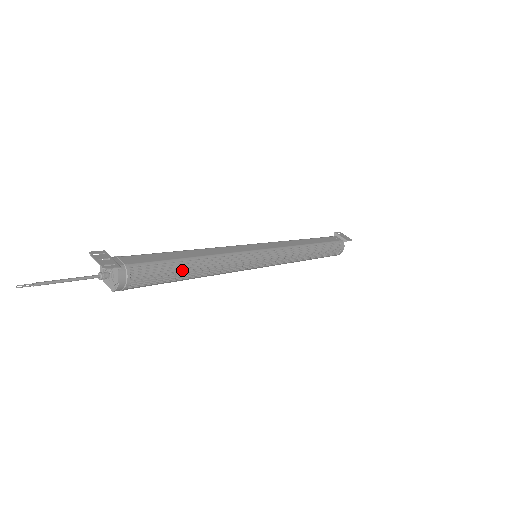
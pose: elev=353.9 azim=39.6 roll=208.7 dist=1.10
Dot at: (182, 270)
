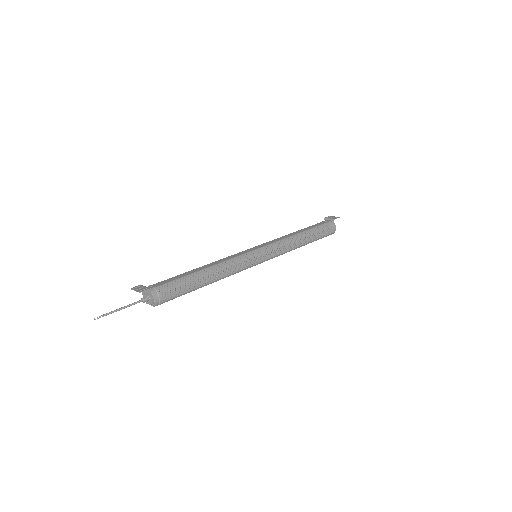
Dot at: (196, 280)
